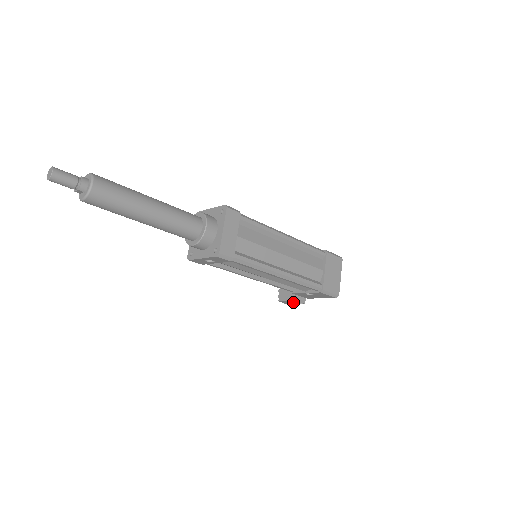
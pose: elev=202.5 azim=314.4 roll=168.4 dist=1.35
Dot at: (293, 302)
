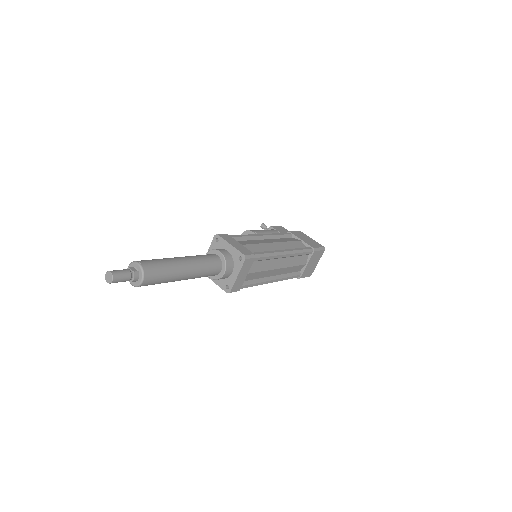
Dot at: occluded
